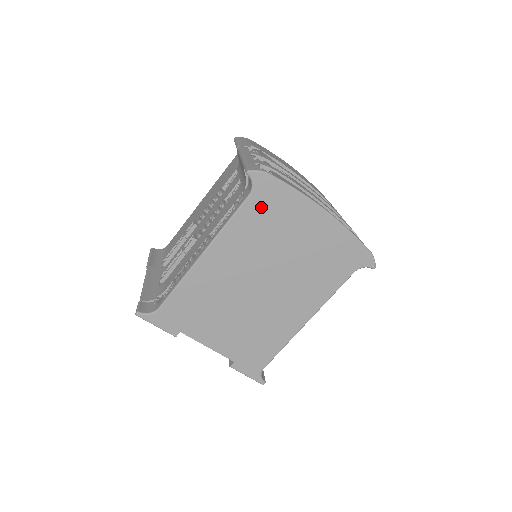
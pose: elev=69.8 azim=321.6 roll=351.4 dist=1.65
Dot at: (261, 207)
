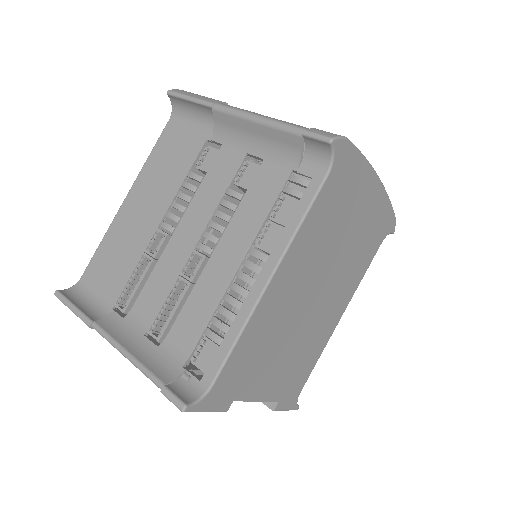
Dot at: (335, 189)
